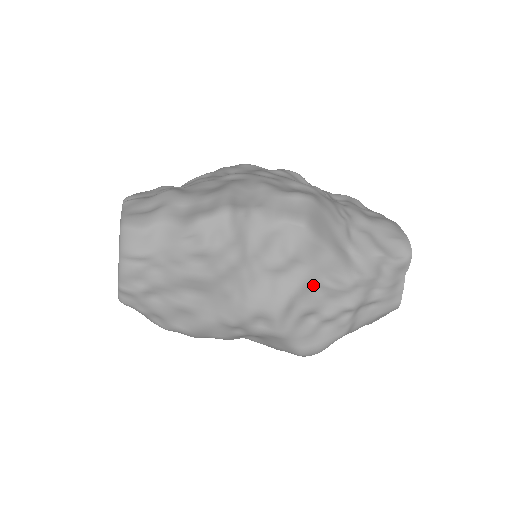
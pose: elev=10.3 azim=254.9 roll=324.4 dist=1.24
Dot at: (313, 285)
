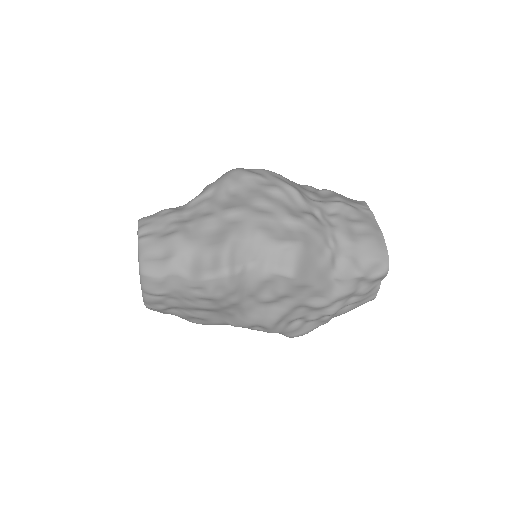
Dot at: (299, 306)
